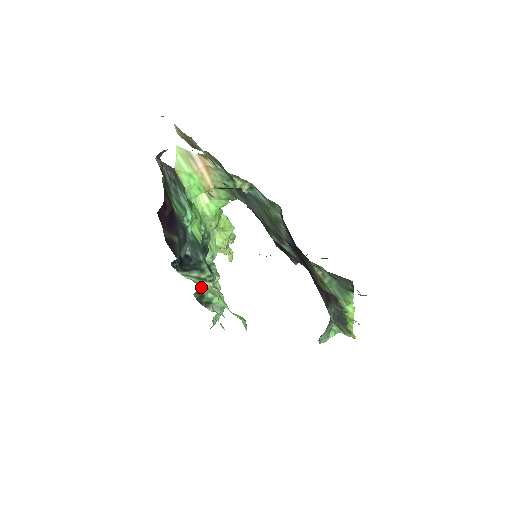
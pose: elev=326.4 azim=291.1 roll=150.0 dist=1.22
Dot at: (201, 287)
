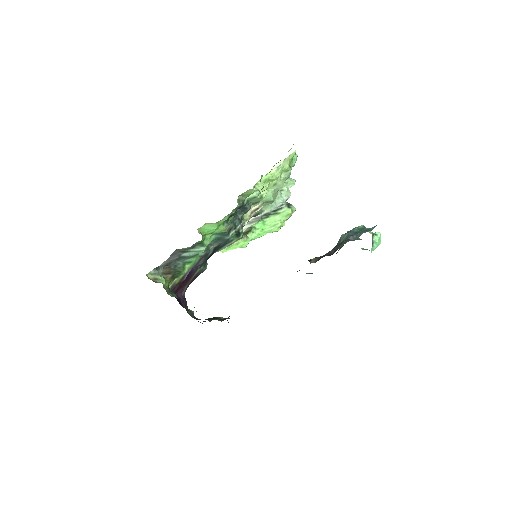
Dot at: (232, 249)
